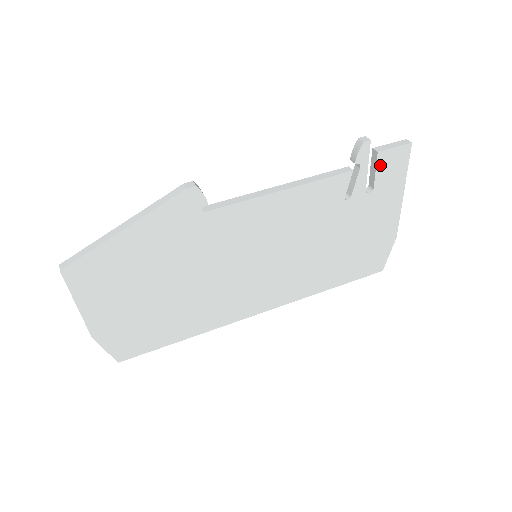
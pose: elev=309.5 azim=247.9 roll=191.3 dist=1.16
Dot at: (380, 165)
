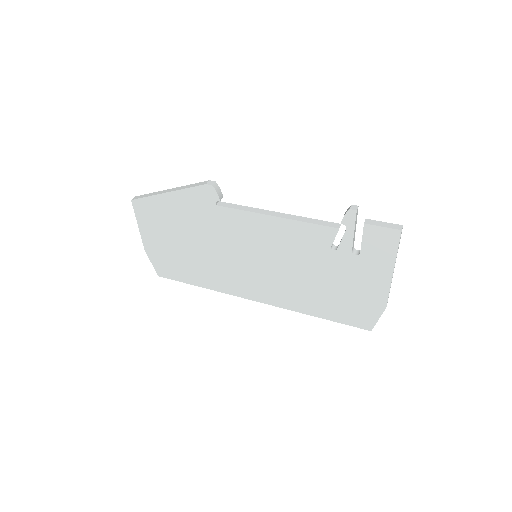
Dot at: (367, 235)
